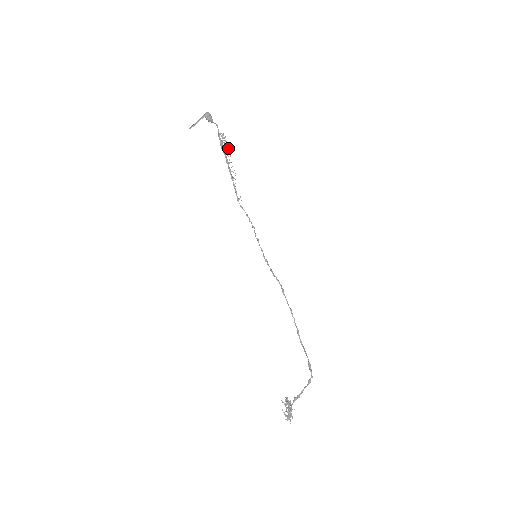
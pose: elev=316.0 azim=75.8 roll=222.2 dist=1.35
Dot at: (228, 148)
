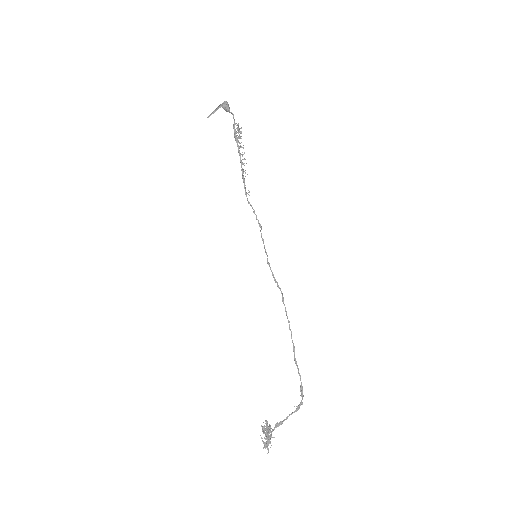
Dot at: occluded
